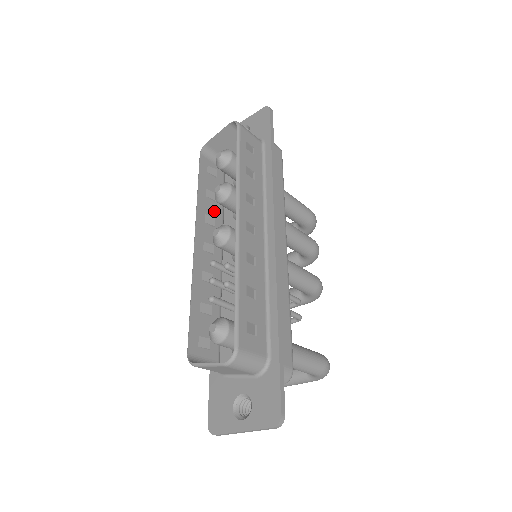
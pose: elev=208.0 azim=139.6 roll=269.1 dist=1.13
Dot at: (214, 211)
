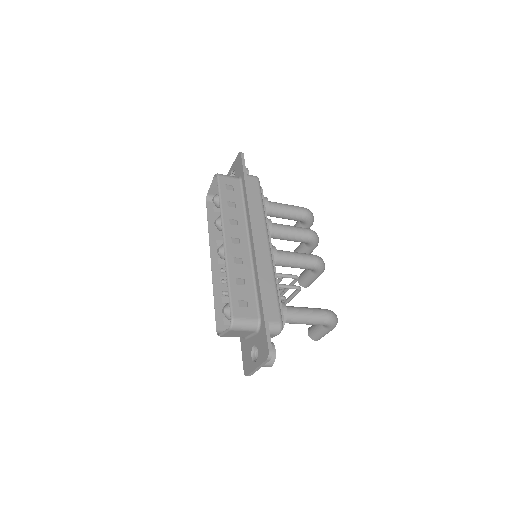
Dot at: occluded
